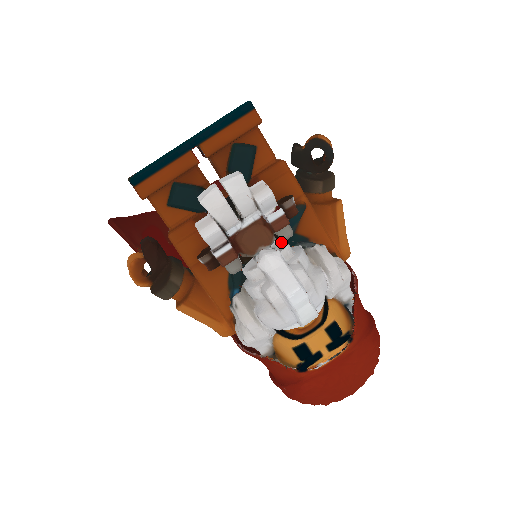
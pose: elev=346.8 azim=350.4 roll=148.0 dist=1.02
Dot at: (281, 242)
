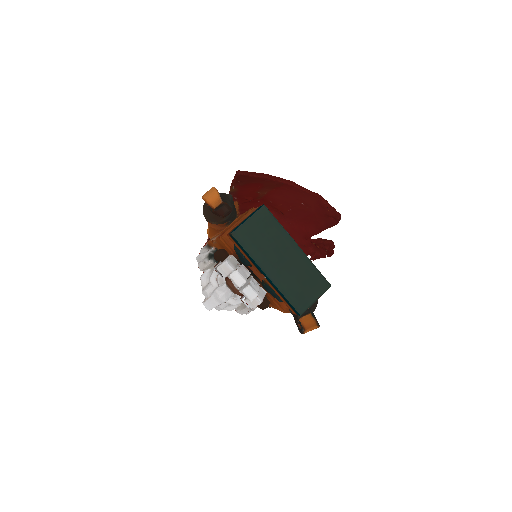
Dot at: occluded
